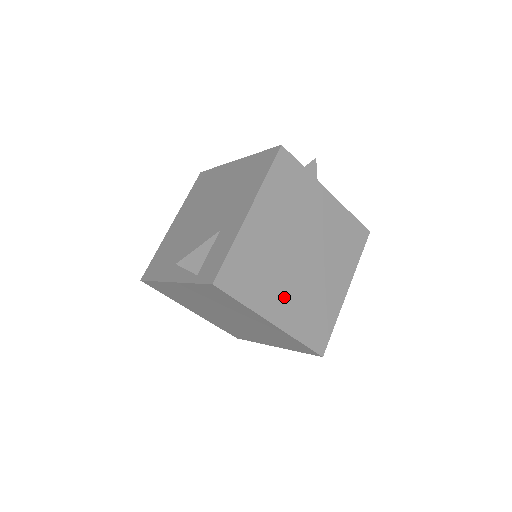
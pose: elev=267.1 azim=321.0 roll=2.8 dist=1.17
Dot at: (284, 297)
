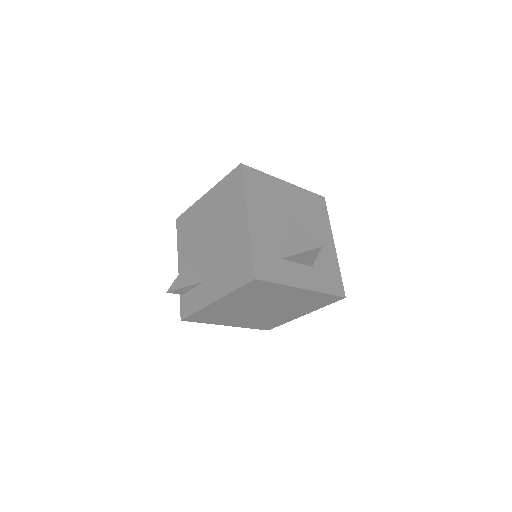
Dot at: (240, 320)
